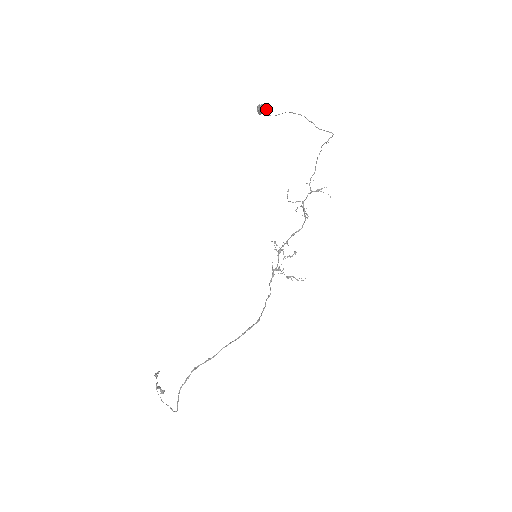
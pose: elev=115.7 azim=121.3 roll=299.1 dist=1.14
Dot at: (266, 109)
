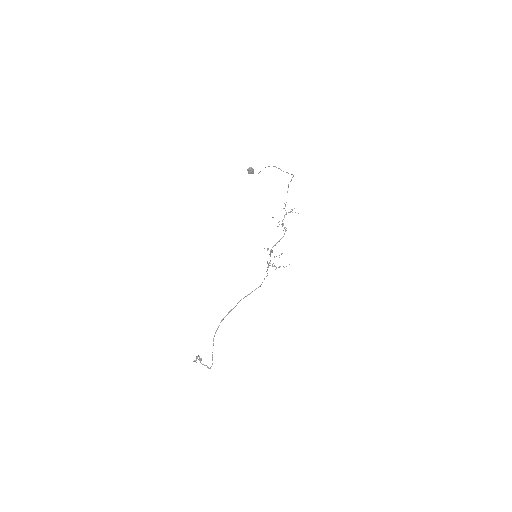
Dot at: (253, 170)
